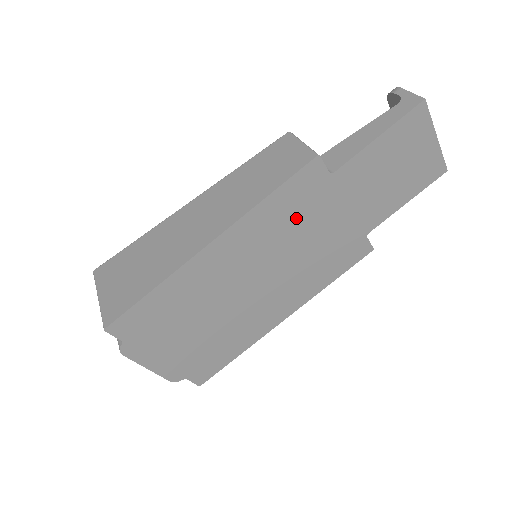
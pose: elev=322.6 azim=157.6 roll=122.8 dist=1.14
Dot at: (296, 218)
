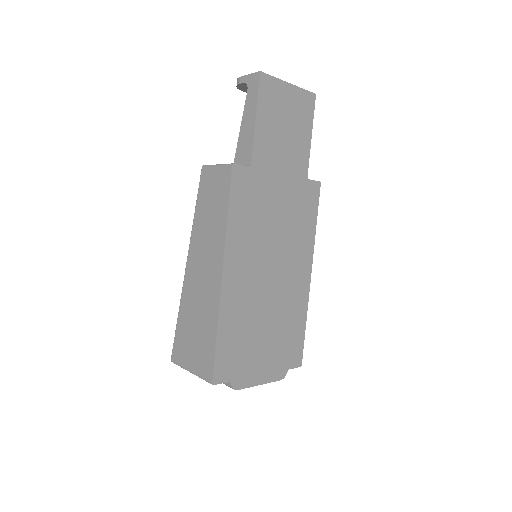
Dot at: (256, 211)
